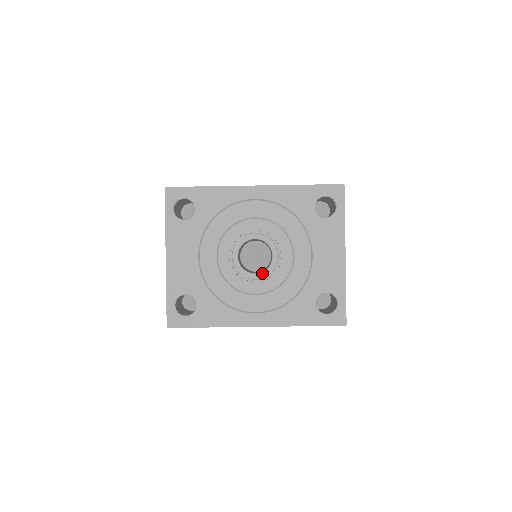
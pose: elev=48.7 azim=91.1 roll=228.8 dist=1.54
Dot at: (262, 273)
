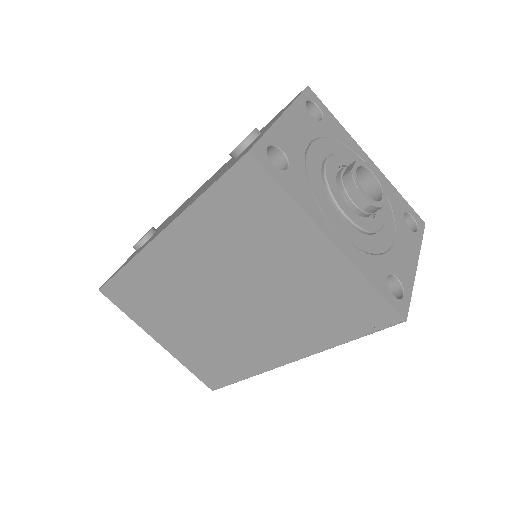
Dot at: (371, 199)
